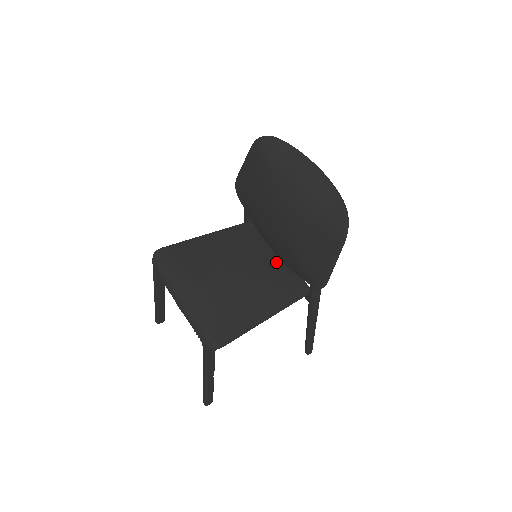
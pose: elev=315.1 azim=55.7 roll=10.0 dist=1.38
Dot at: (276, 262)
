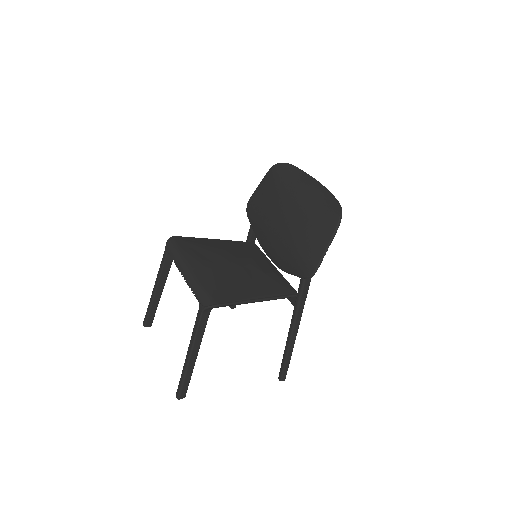
Dot at: (271, 269)
